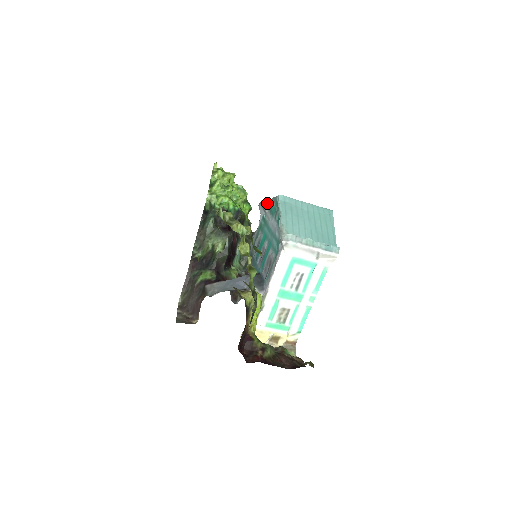
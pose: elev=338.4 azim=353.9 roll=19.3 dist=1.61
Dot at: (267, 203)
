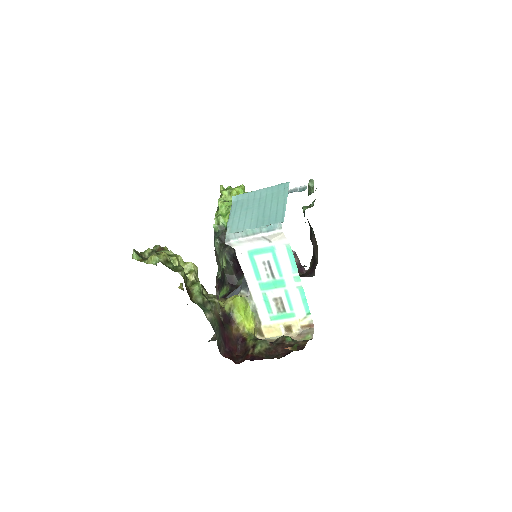
Dot at: occluded
